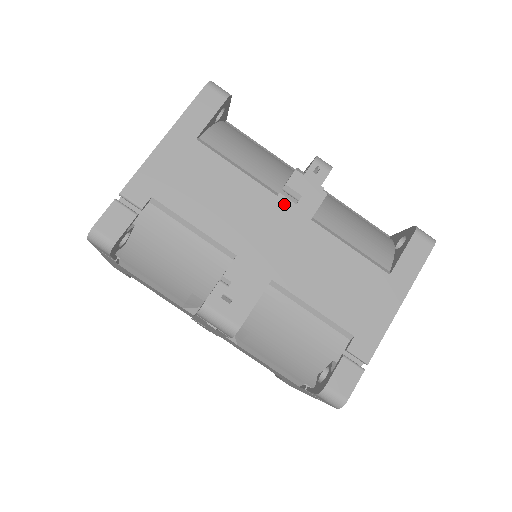
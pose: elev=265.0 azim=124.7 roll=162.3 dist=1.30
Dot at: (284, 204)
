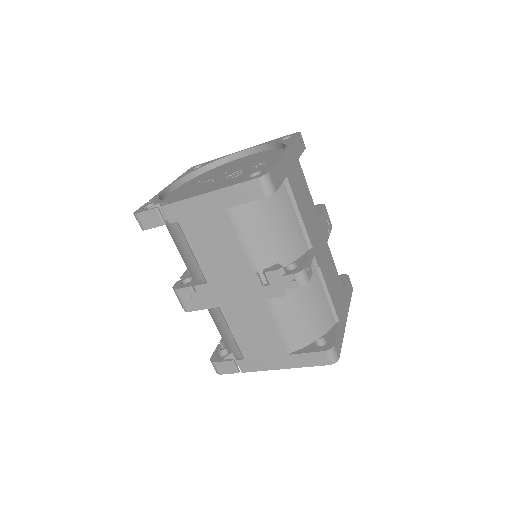
Dot at: (255, 281)
